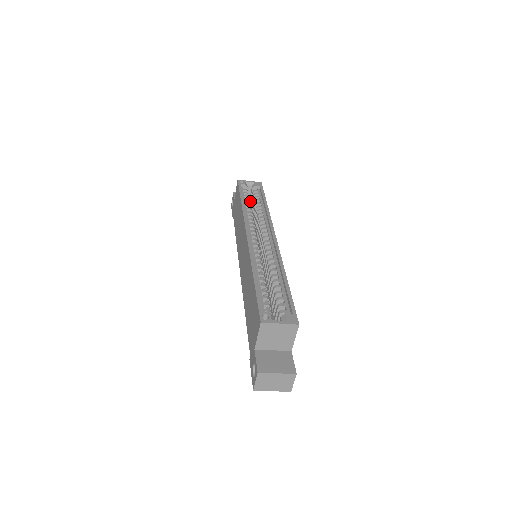
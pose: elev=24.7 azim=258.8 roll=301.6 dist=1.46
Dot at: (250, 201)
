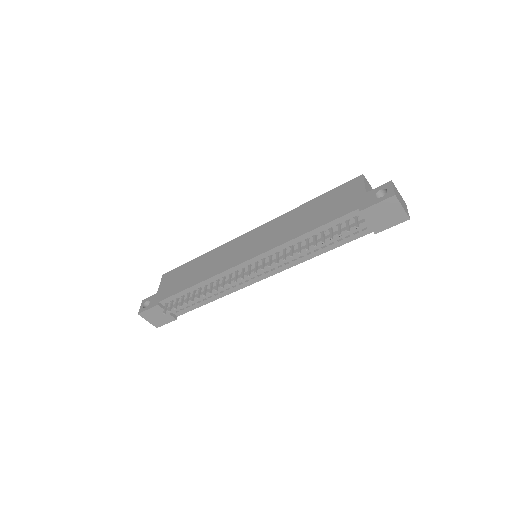
Dot at: occluded
